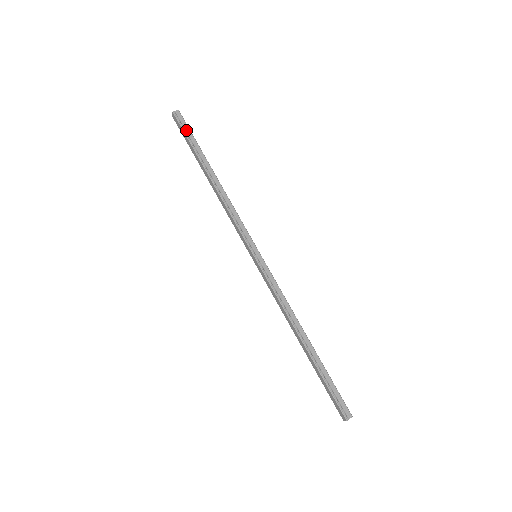
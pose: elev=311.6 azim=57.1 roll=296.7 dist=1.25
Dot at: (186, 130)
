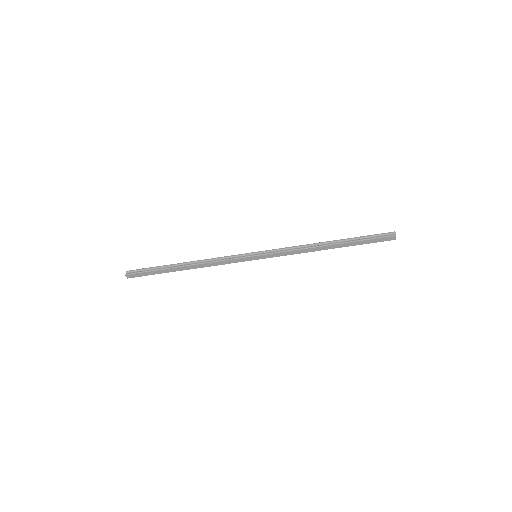
Dot at: (143, 271)
